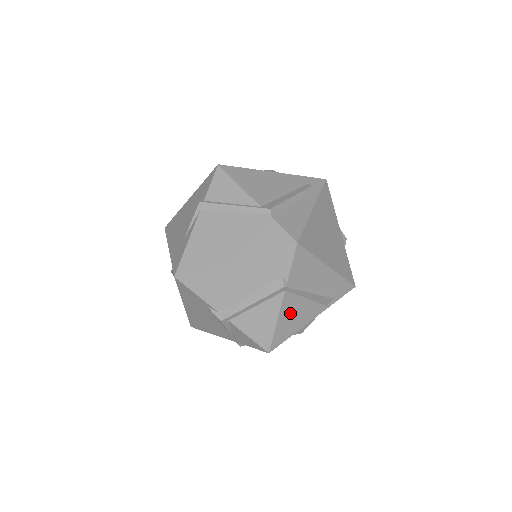
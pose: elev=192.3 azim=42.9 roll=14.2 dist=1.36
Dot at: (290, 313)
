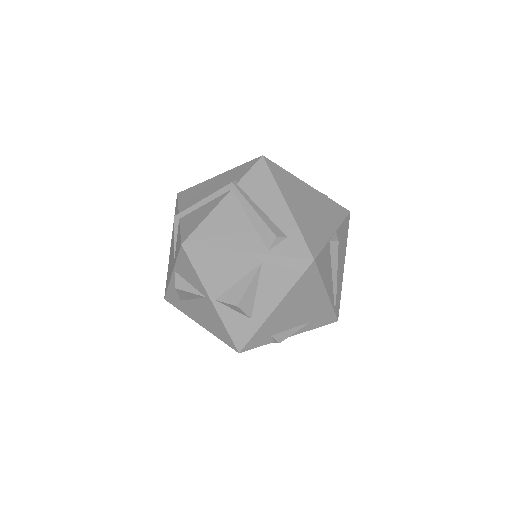
Dot at: (225, 219)
